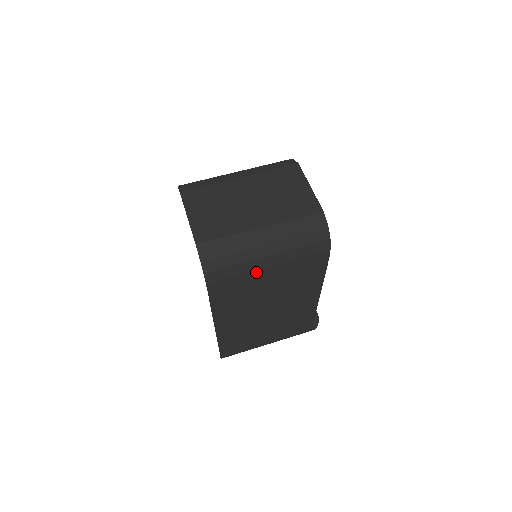
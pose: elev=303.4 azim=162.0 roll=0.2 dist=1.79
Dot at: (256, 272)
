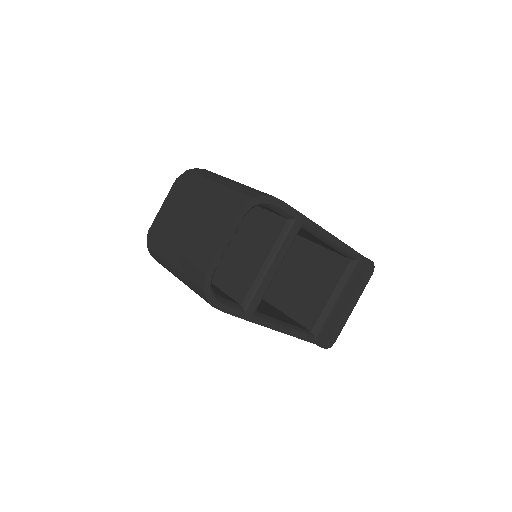
Dot at: occluded
